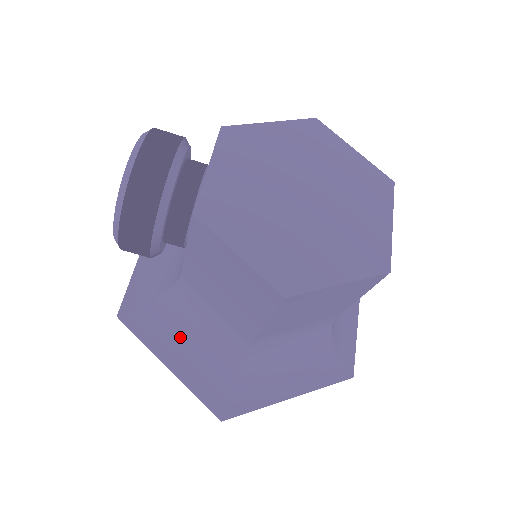
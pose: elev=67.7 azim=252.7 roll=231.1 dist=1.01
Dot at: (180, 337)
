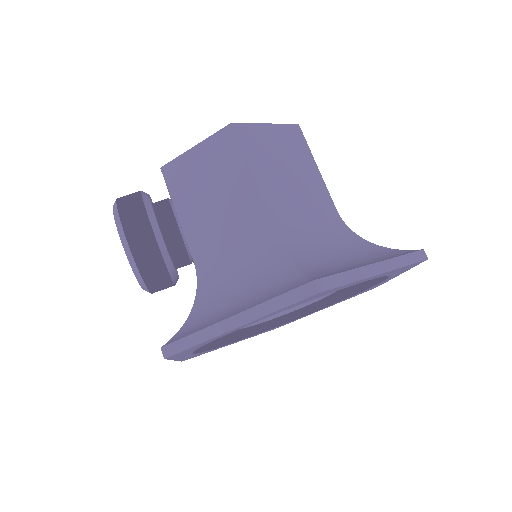
Dot at: (228, 303)
